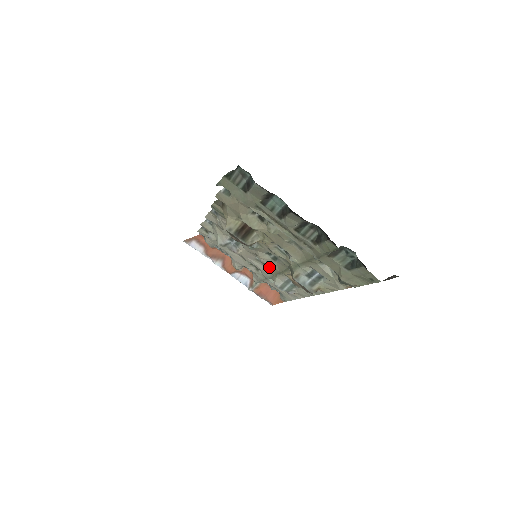
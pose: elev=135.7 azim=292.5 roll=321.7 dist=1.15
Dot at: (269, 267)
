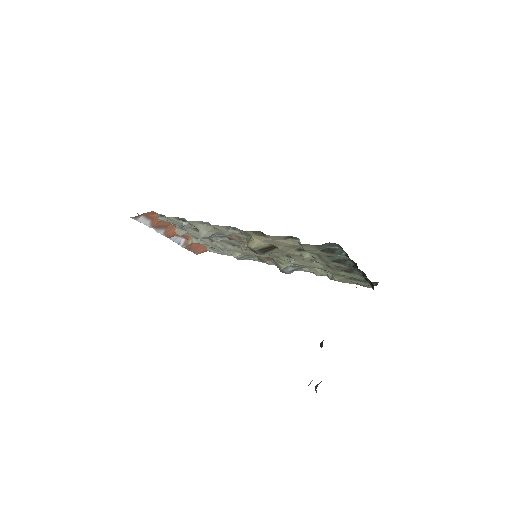
Dot at: (239, 248)
